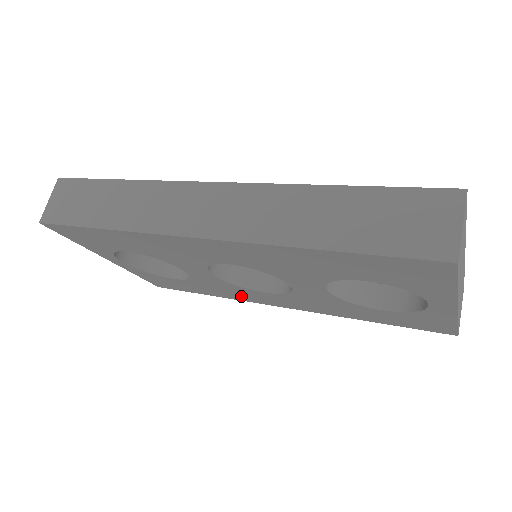
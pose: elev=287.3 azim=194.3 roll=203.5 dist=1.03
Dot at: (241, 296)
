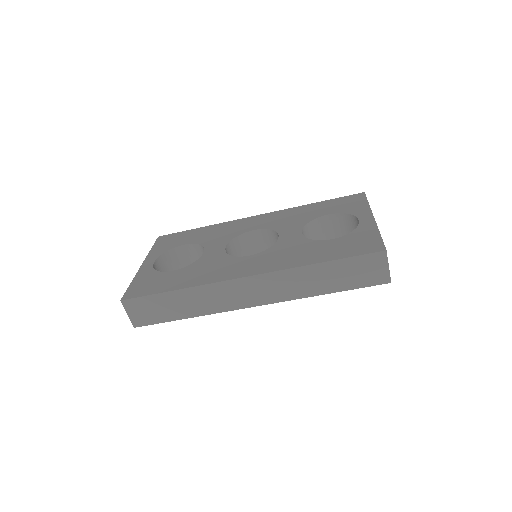
Dot at: occluded
